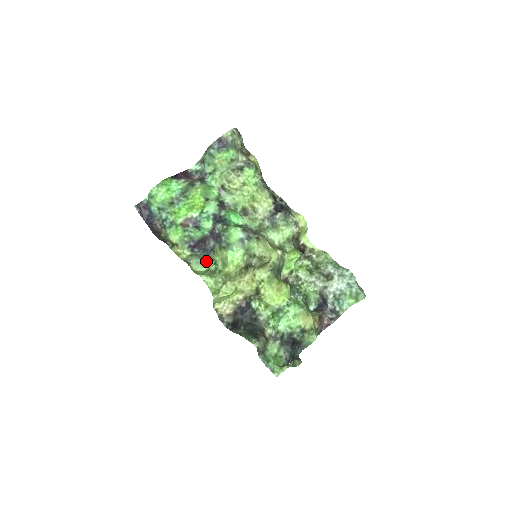
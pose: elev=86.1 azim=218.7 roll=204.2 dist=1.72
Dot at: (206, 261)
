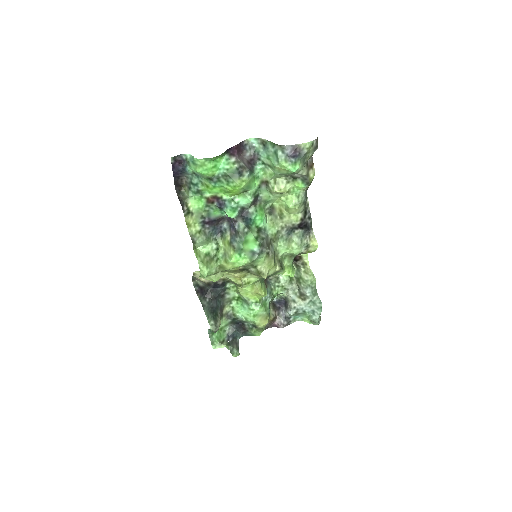
Dot at: (210, 242)
